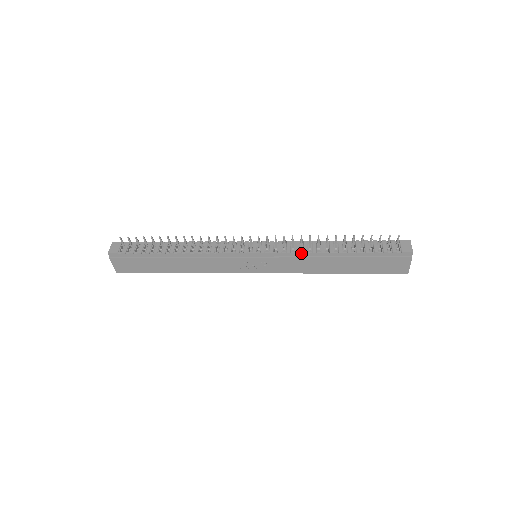
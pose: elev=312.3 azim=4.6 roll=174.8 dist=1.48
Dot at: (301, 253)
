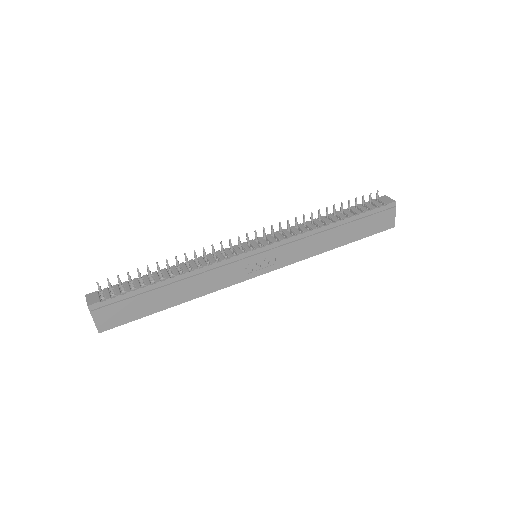
Dot at: (303, 233)
